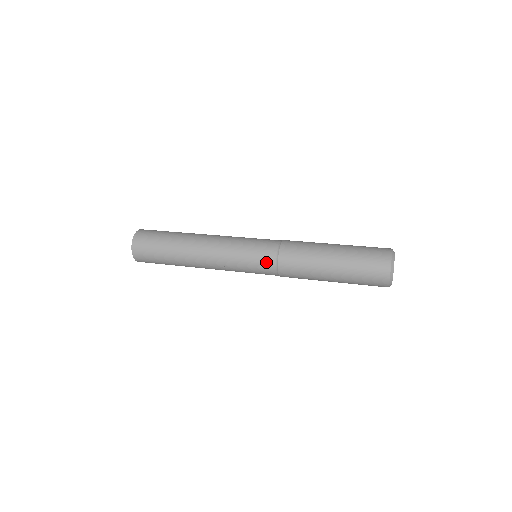
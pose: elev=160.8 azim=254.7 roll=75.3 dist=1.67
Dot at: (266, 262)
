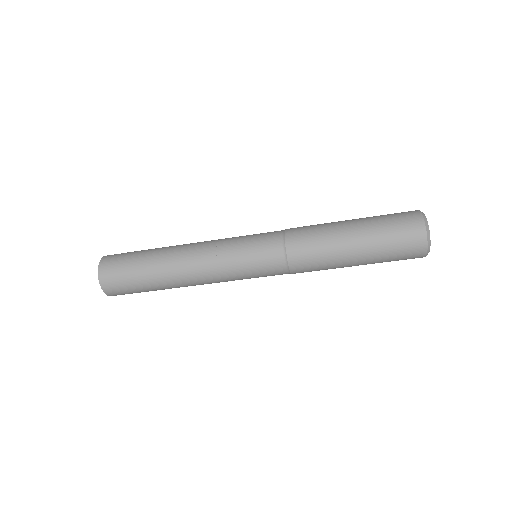
Dot at: (270, 235)
